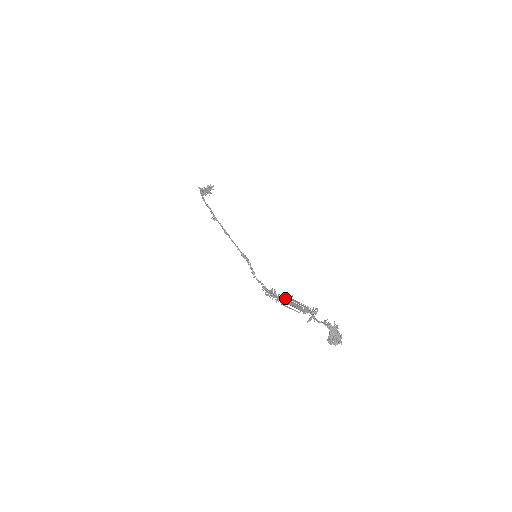
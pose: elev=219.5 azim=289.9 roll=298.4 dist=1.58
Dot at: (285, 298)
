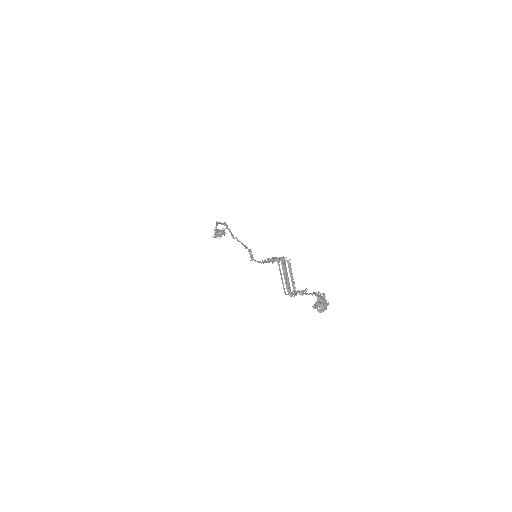
Dot at: (284, 257)
